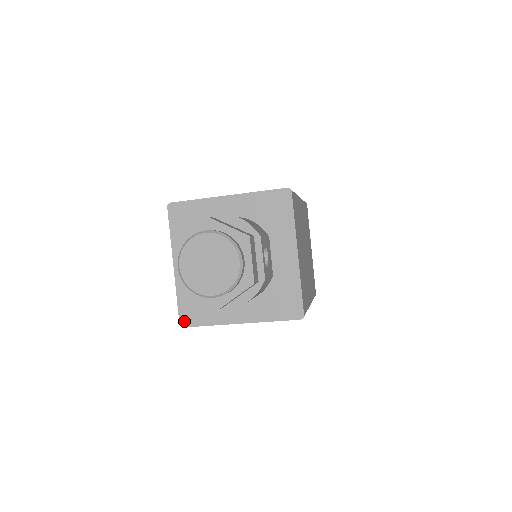
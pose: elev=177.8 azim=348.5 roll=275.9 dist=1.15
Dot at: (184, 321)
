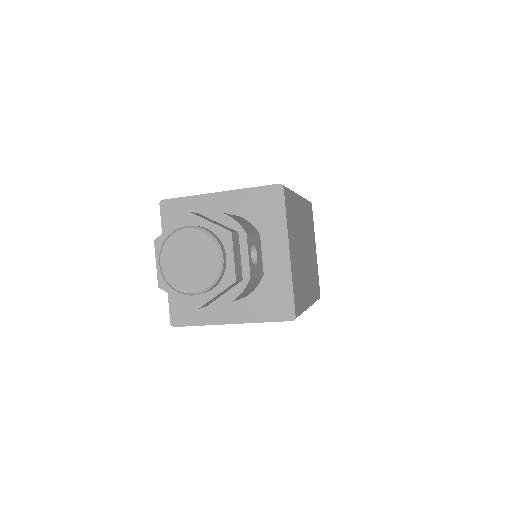
Dot at: (175, 320)
